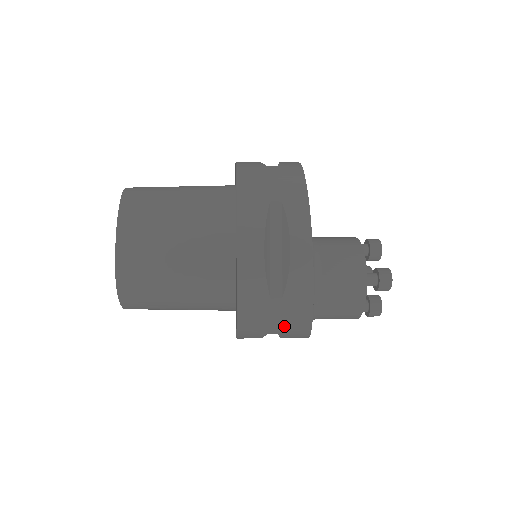
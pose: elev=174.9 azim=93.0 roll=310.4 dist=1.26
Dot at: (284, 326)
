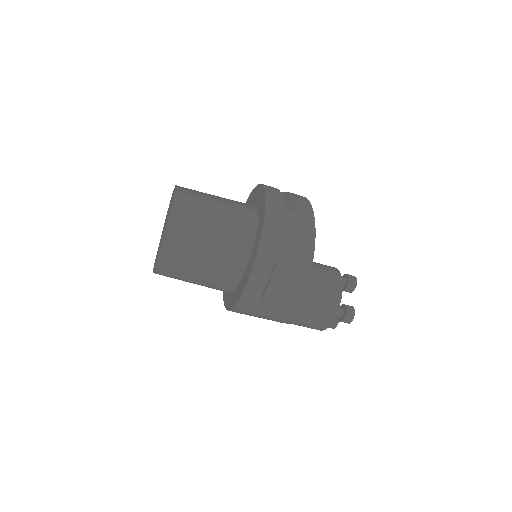
Dot at: (296, 239)
